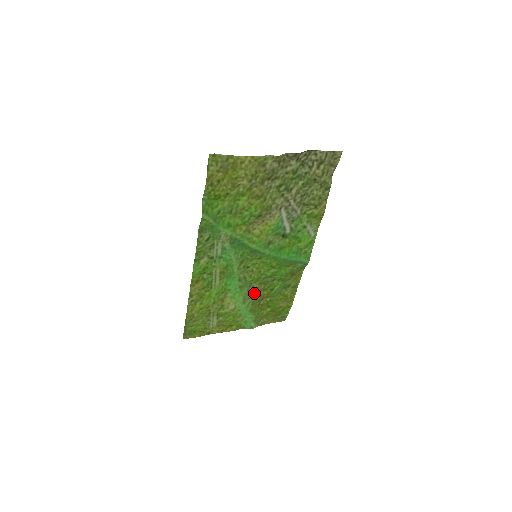
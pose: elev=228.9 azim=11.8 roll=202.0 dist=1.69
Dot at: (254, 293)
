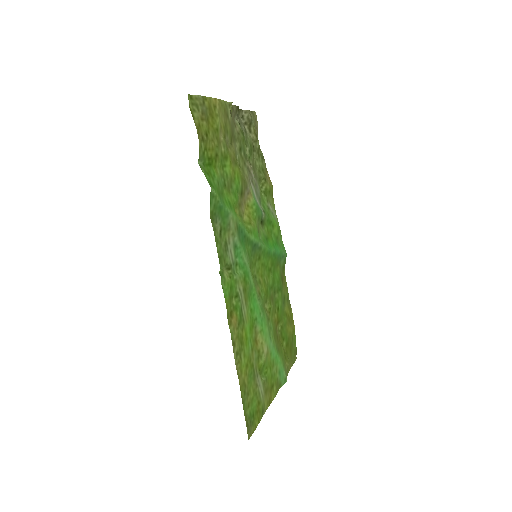
Dot at: (270, 320)
